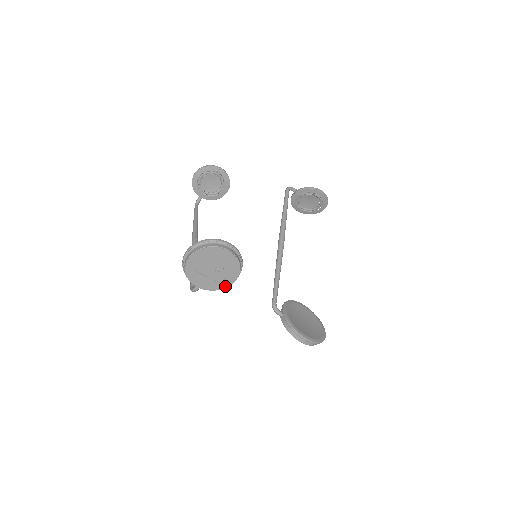
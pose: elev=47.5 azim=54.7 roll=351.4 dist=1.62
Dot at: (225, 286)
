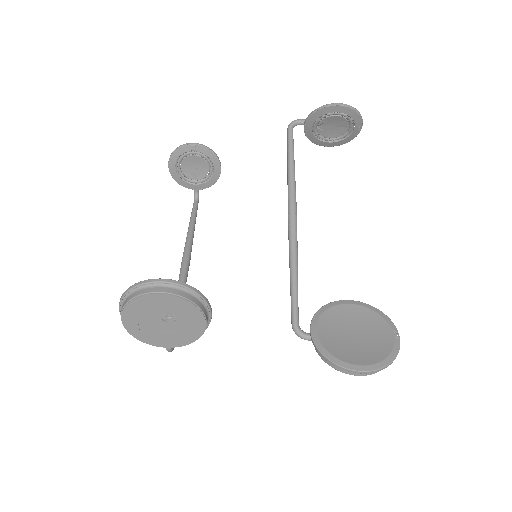
Dot at: (199, 334)
